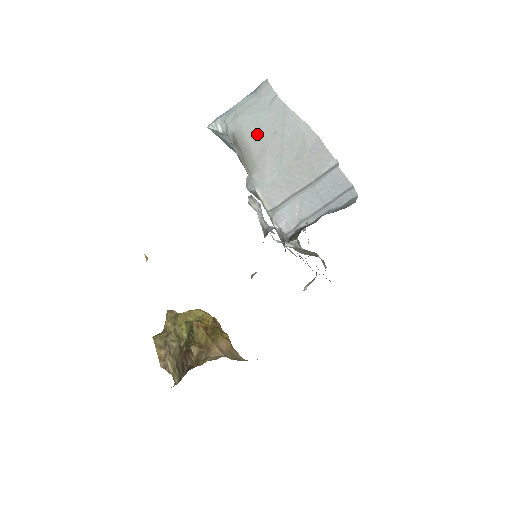
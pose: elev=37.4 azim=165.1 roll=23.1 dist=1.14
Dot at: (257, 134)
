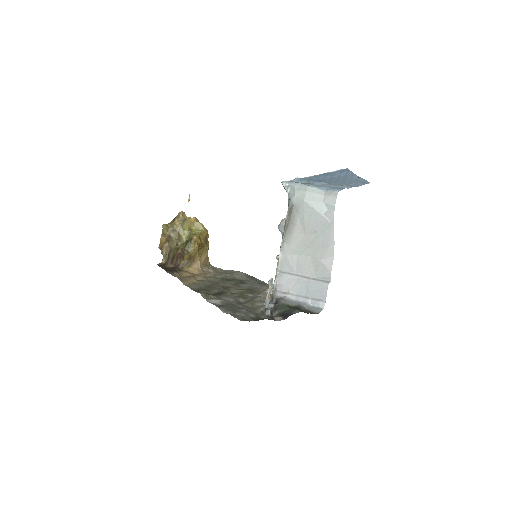
Dot at: (305, 222)
